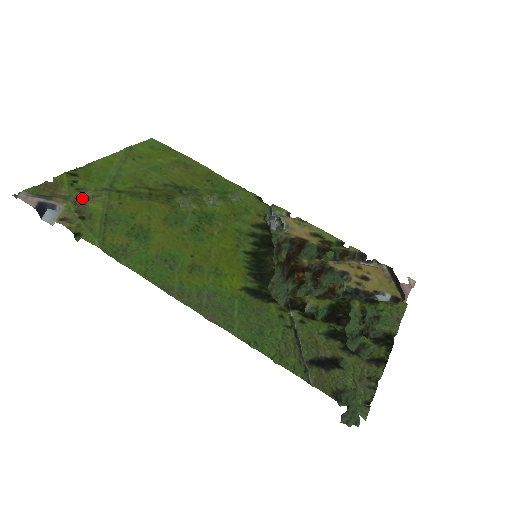
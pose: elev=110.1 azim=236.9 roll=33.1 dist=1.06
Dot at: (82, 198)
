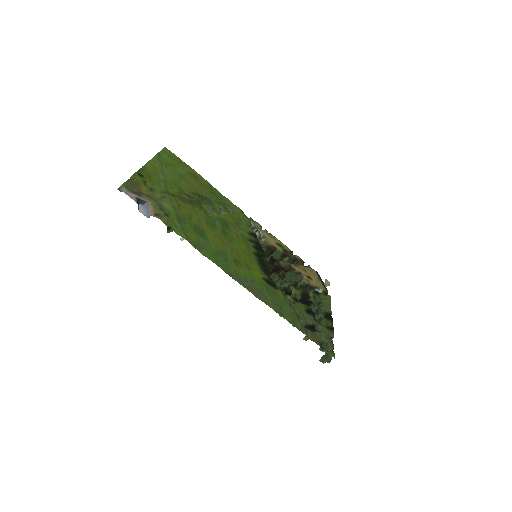
Dot at: (156, 198)
